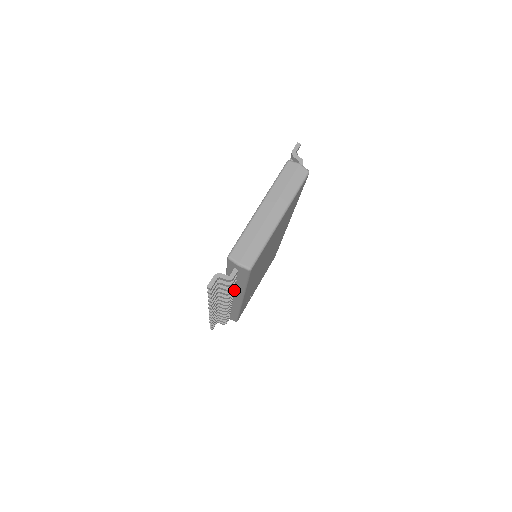
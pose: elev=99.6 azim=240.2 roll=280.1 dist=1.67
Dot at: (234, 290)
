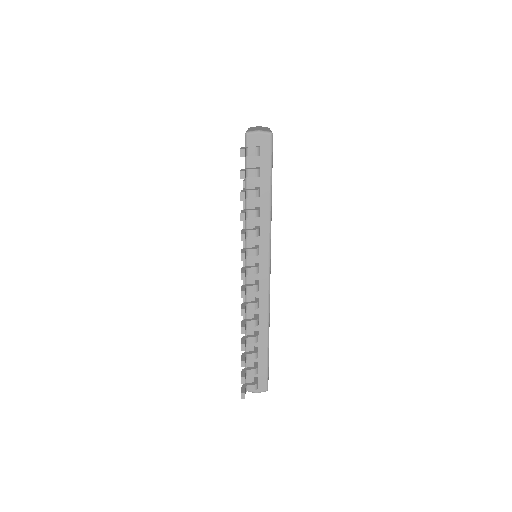
Dot at: occluded
